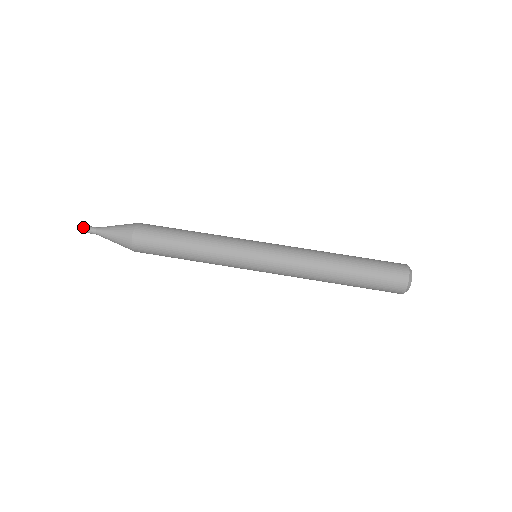
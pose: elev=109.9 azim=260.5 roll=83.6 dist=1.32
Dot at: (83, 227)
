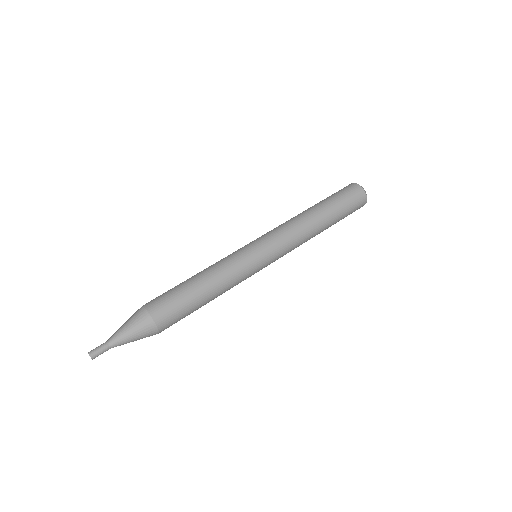
Dot at: (92, 351)
